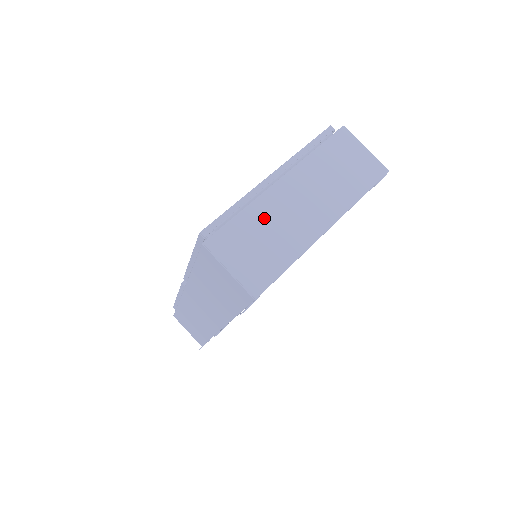
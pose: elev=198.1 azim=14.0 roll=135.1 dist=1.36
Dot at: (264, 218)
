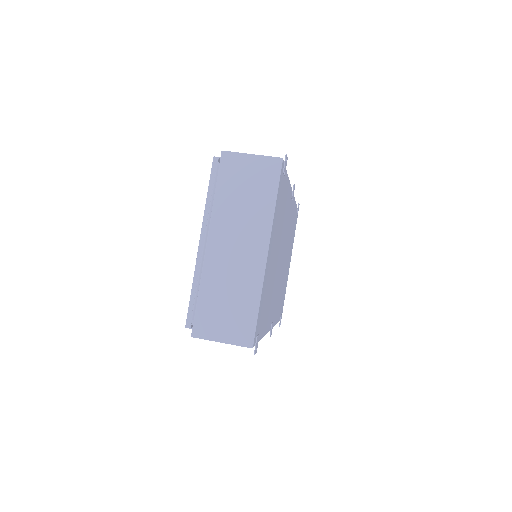
Dot at: (217, 284)
